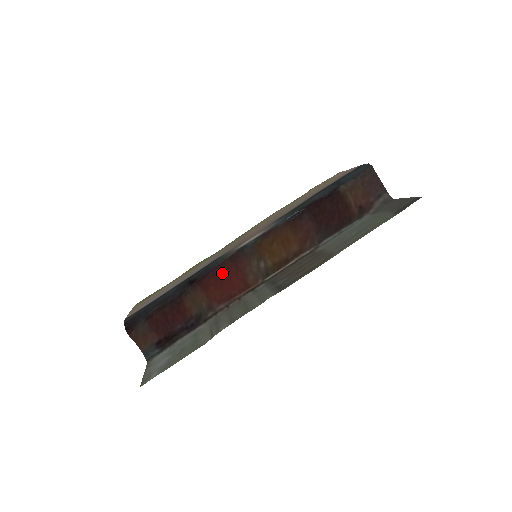
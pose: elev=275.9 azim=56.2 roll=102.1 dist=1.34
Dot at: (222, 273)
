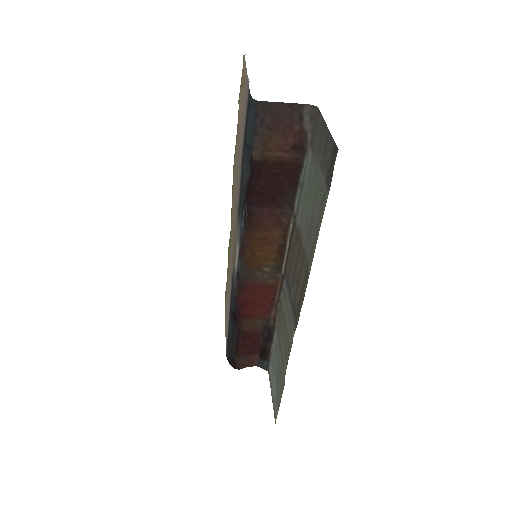
Dot at: (246, 300)
